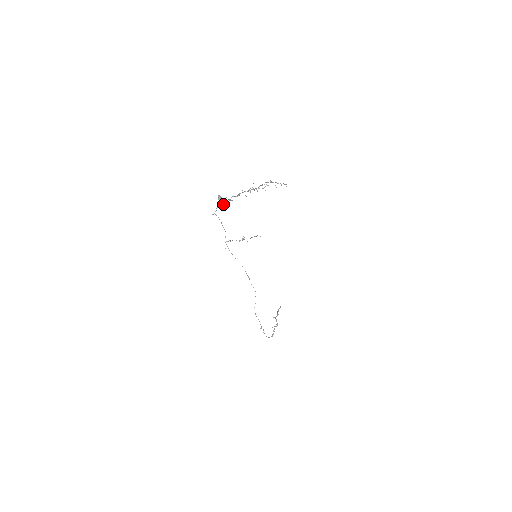
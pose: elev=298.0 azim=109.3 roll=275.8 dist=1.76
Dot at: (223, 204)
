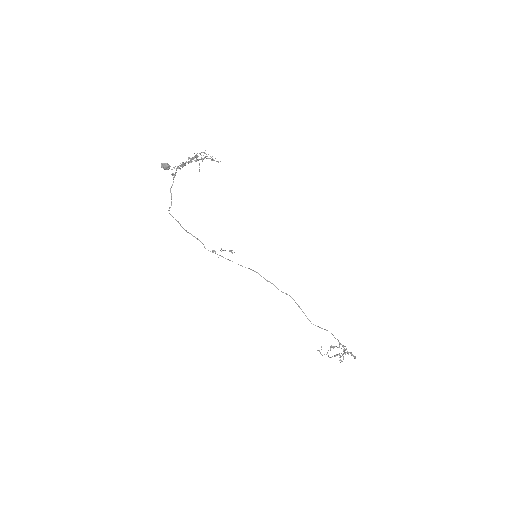
Dot at: (175, 174)
